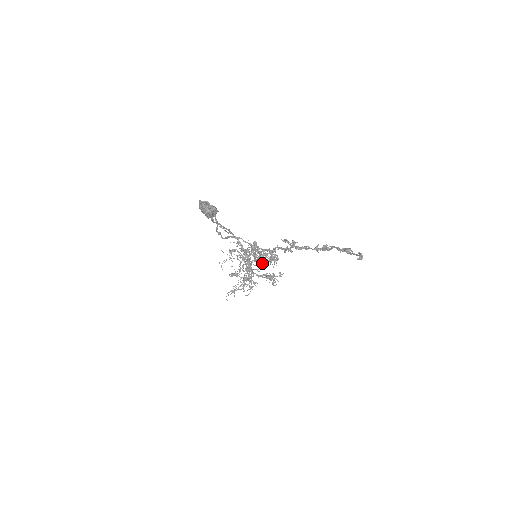
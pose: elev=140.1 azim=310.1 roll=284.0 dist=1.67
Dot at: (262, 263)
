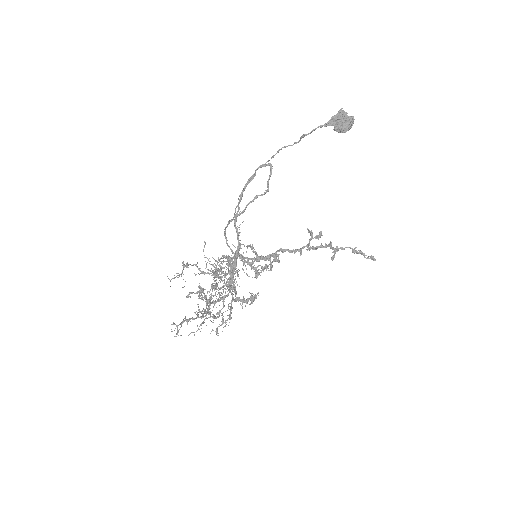
Dot at: occluded
